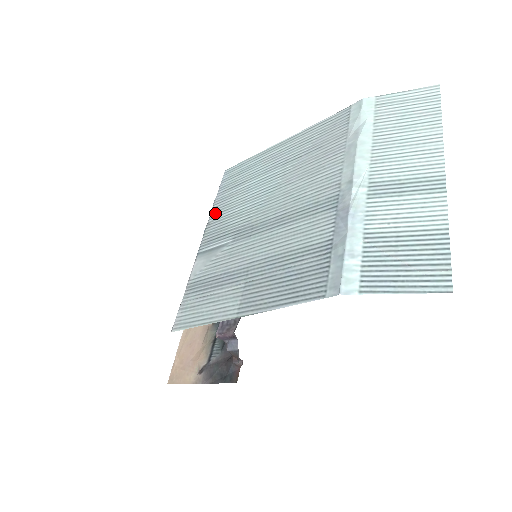
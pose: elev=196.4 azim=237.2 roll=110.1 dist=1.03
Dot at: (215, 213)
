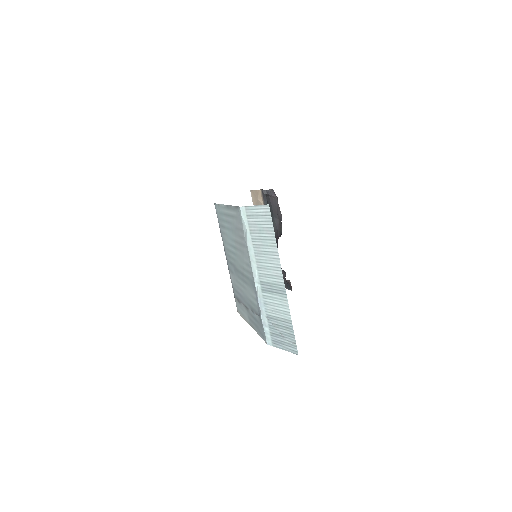
Dot at: (223, 241)
